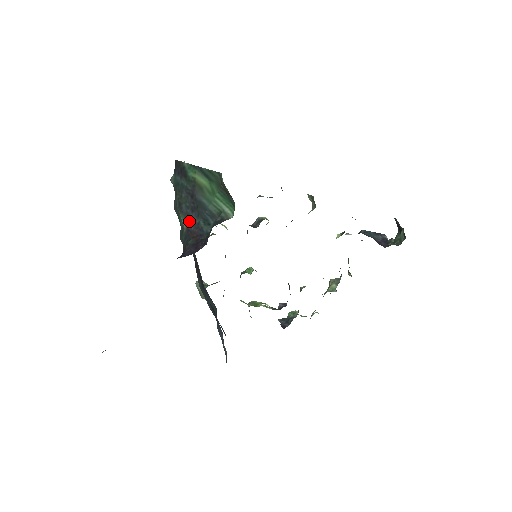
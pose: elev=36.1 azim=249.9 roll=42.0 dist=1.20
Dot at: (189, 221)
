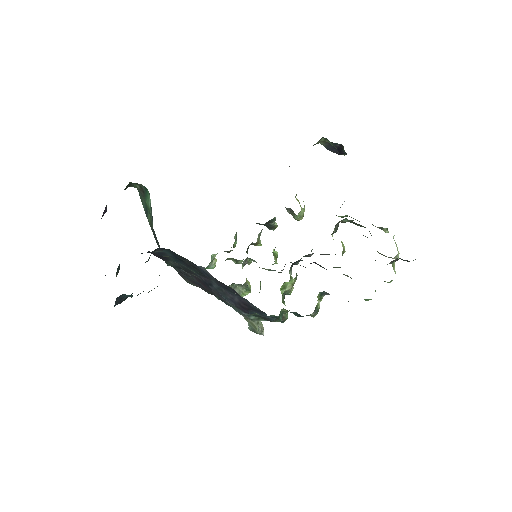
Dot at: (158, 244)
